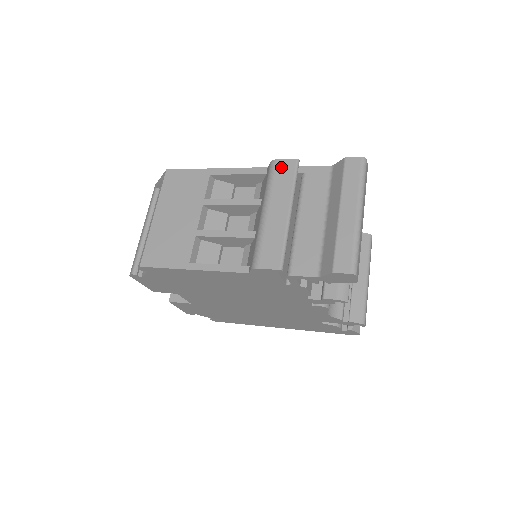
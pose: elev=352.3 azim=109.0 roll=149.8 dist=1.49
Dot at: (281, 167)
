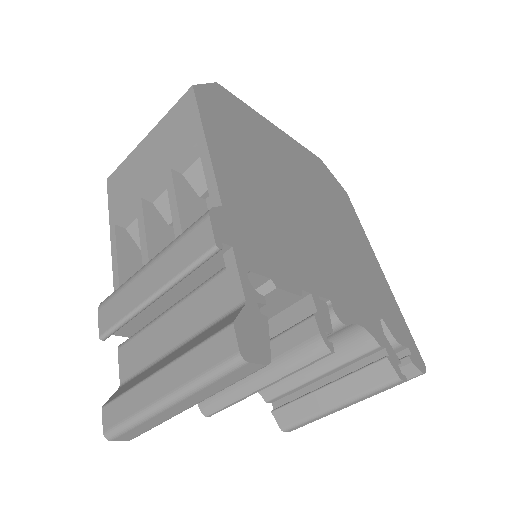
Dot at: (199, 232)
